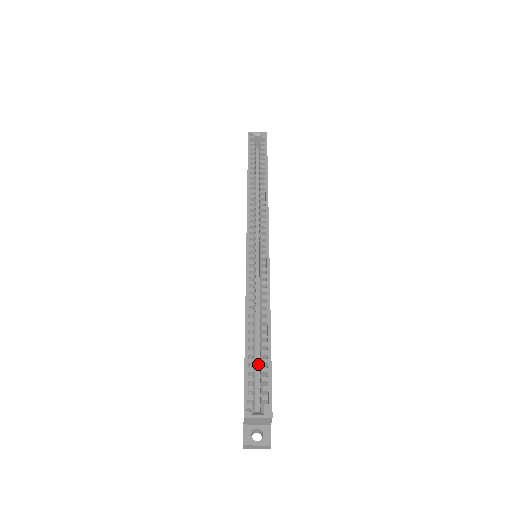
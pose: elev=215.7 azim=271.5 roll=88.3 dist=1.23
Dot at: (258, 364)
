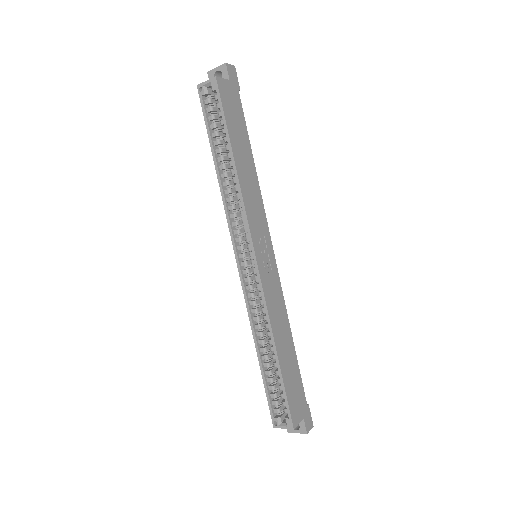
Dot at: occluded
